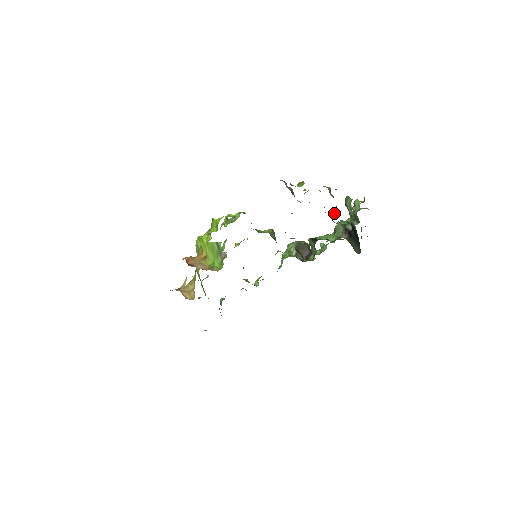
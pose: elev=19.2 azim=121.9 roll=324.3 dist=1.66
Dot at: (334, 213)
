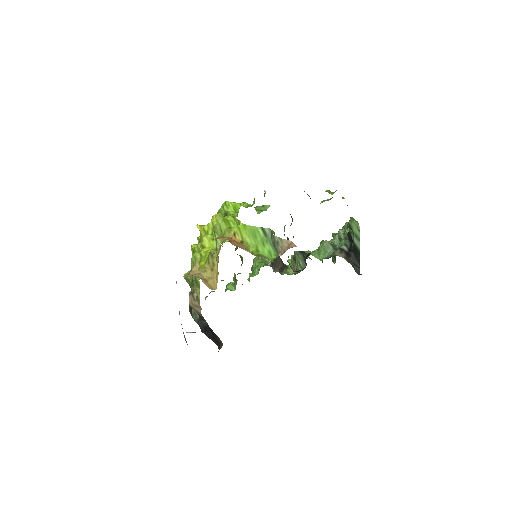
Dot at: occluded
